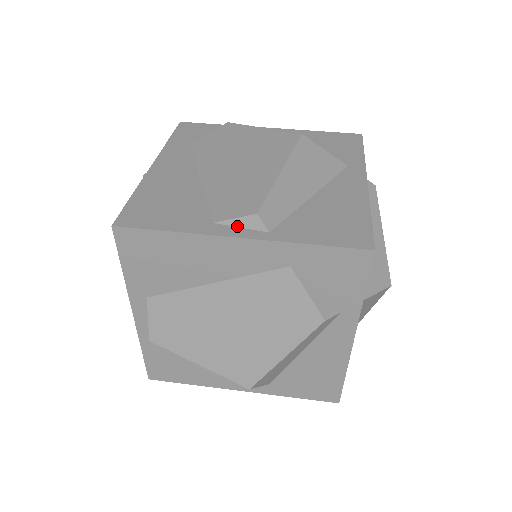
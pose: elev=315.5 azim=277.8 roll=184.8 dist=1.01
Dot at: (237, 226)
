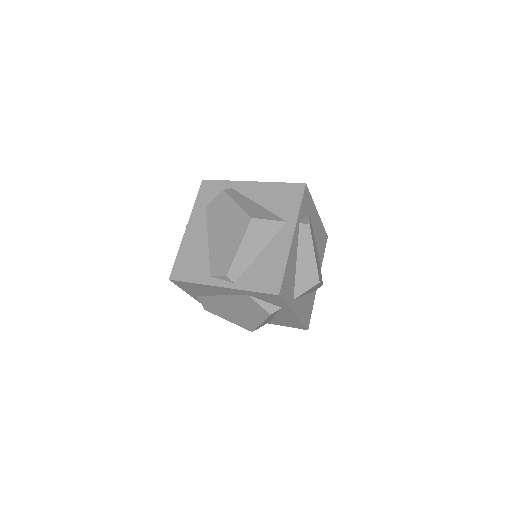
Dot at: (221, 279)
